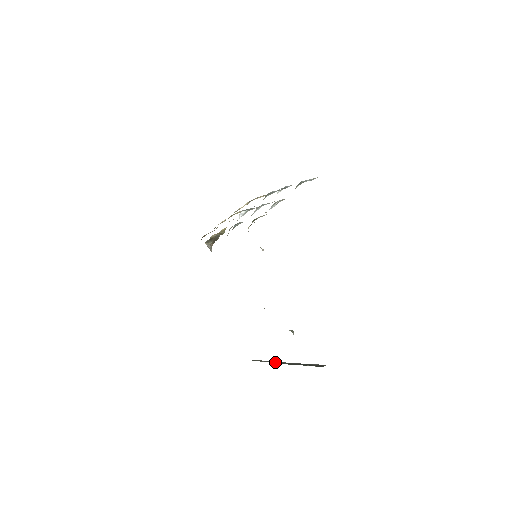
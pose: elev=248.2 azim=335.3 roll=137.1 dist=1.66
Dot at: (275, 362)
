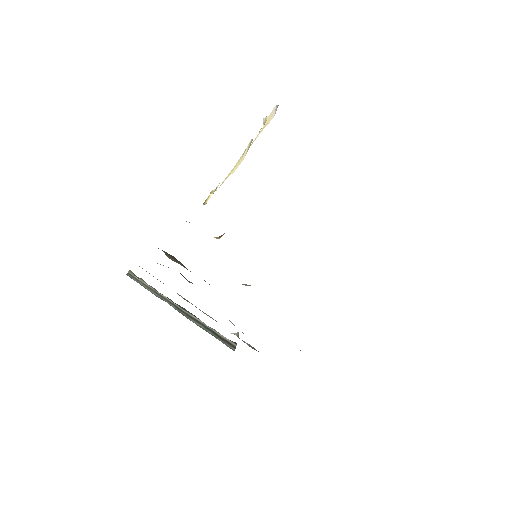
Dot at: (168, 302)
